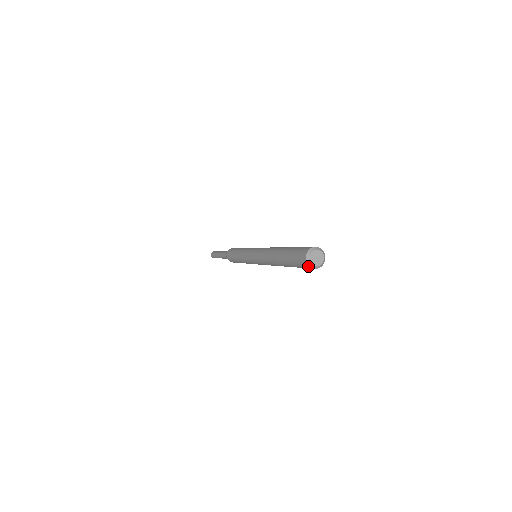
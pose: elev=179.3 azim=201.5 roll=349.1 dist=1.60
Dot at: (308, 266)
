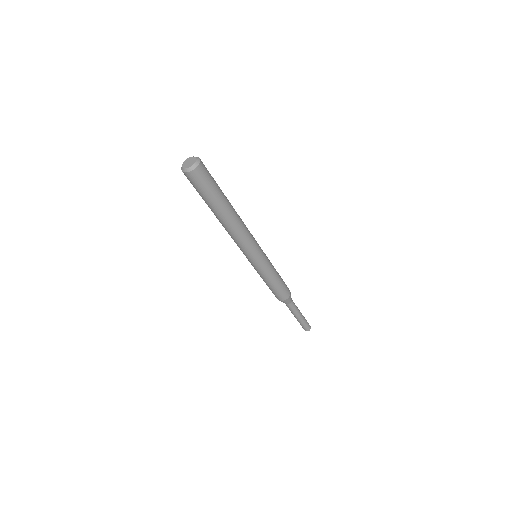
Dot at: (182, 170)
